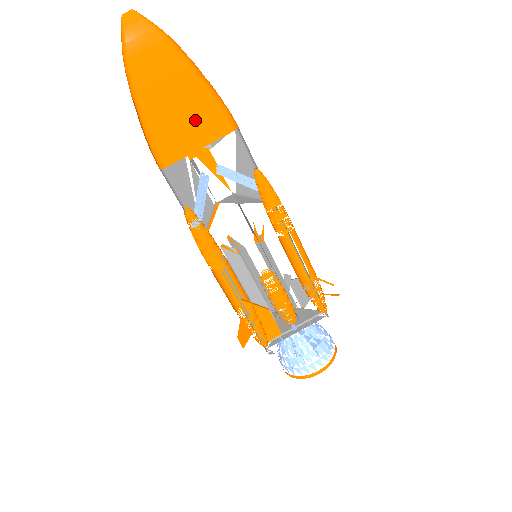
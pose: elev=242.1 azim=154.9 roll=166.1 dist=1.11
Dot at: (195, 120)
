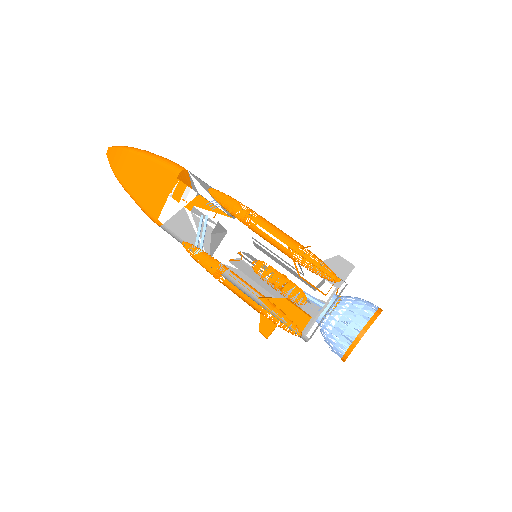
Dot at: (157, 182)
